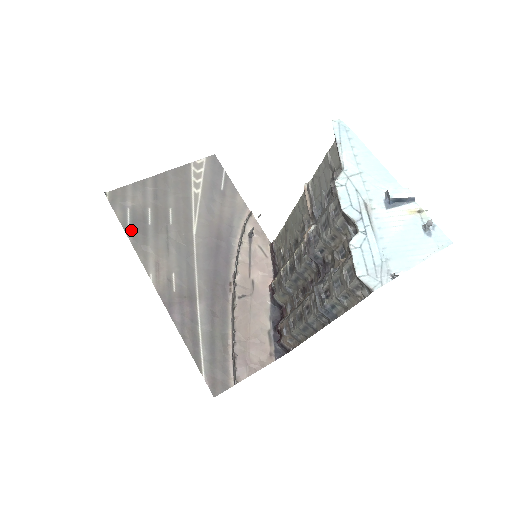
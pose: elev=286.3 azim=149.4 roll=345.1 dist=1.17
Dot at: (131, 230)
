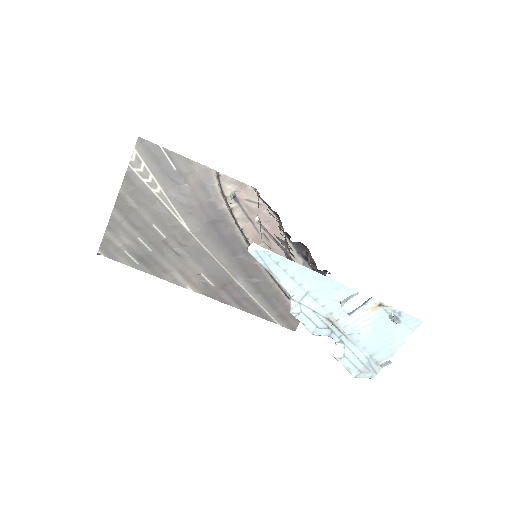
Dot at: (143, 266)
